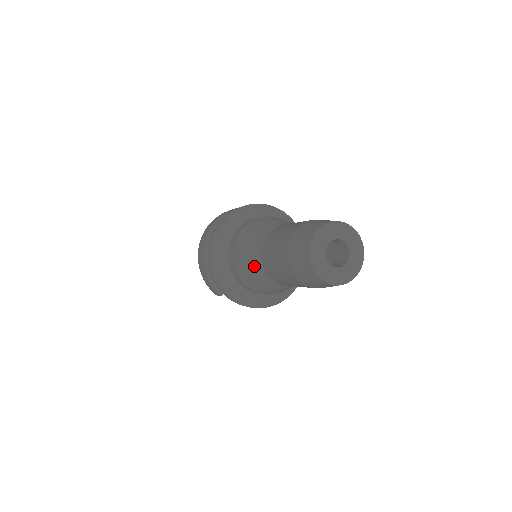
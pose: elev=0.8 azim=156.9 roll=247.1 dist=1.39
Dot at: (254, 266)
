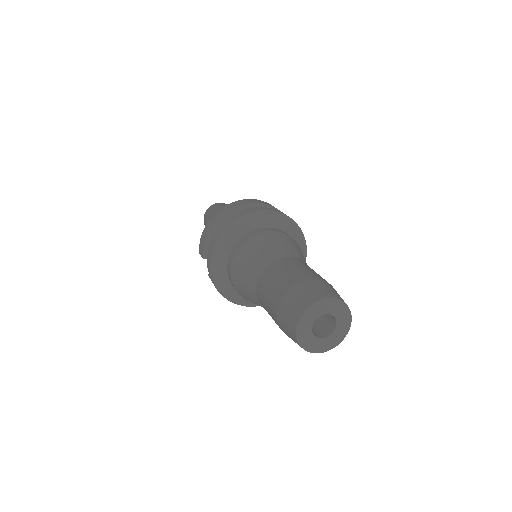
Dot at: (253, 268)
